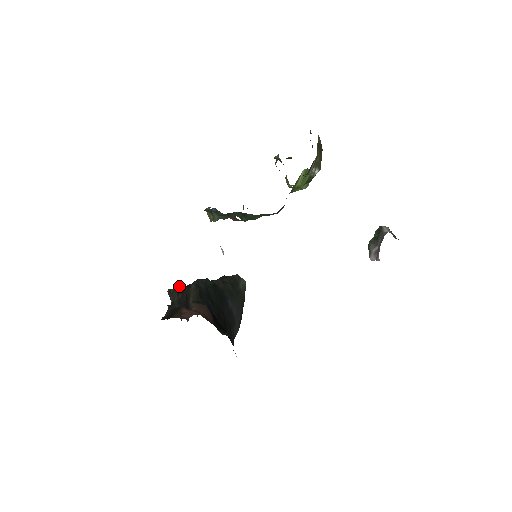
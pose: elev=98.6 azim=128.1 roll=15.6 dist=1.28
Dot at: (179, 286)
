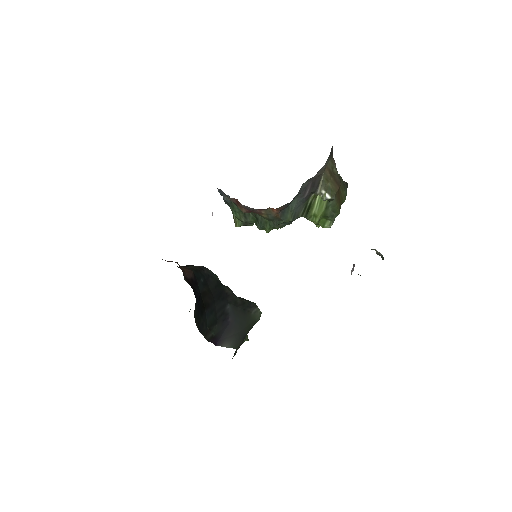
Dot at: (188, 265)
